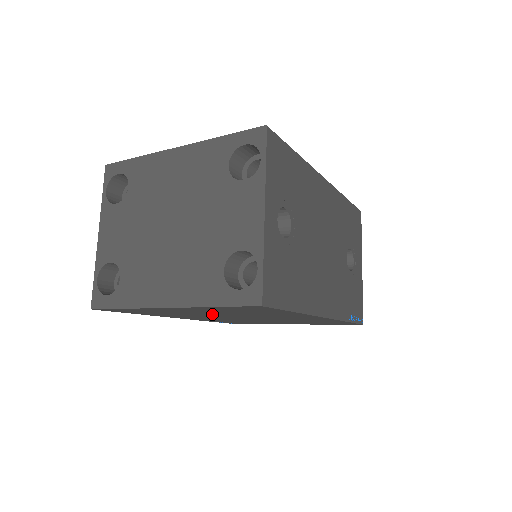
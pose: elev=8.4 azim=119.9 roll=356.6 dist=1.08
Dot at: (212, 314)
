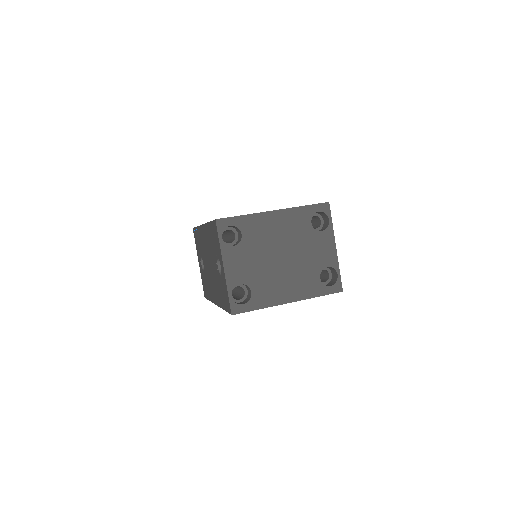
Dot at: occluded
